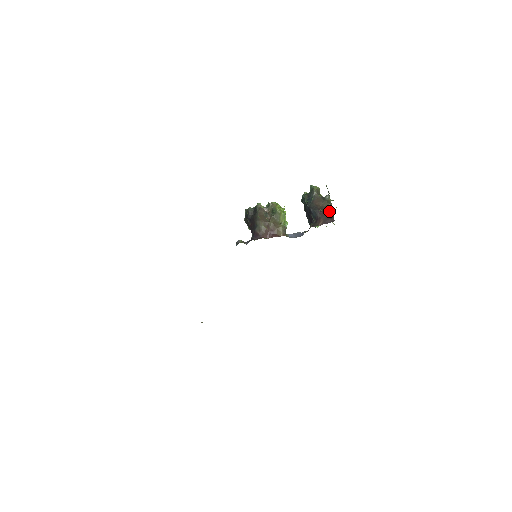
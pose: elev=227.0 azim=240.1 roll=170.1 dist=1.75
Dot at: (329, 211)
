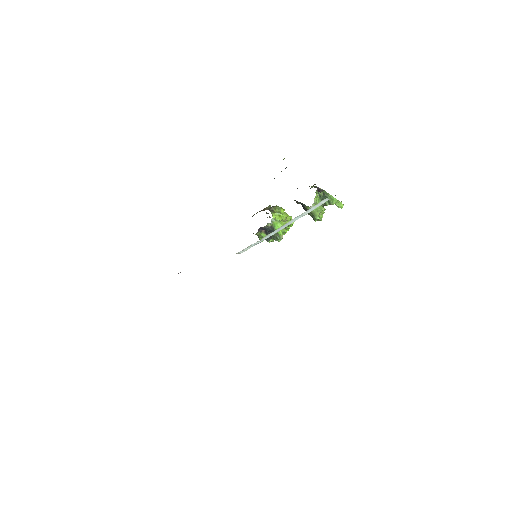
Dot at: occluded
